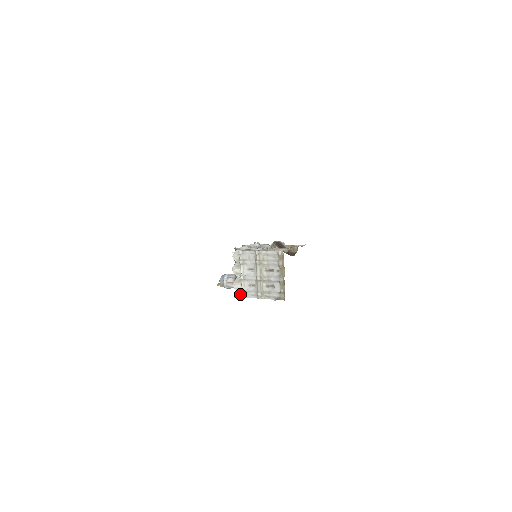
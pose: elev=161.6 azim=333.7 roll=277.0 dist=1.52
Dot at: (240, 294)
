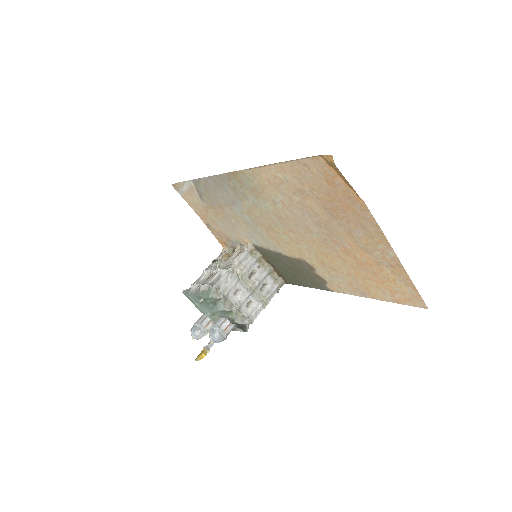
Dot at: (248, 323)
